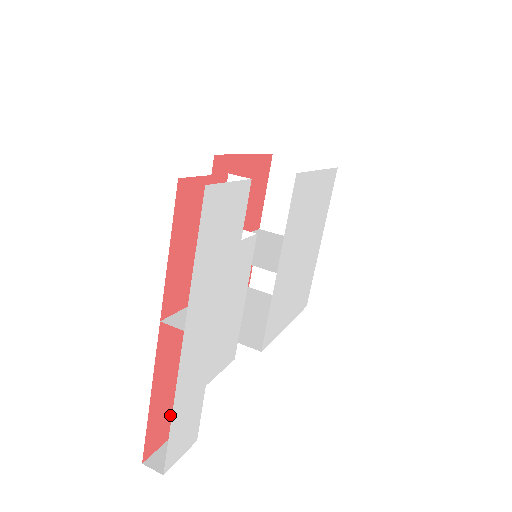
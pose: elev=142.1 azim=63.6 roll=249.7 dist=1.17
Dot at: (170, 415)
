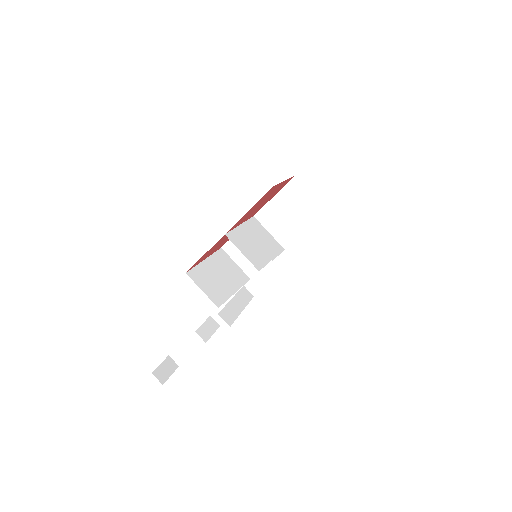
Dot at: occluded
